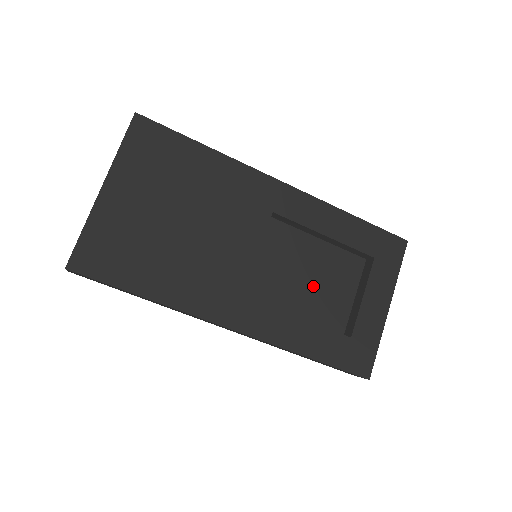
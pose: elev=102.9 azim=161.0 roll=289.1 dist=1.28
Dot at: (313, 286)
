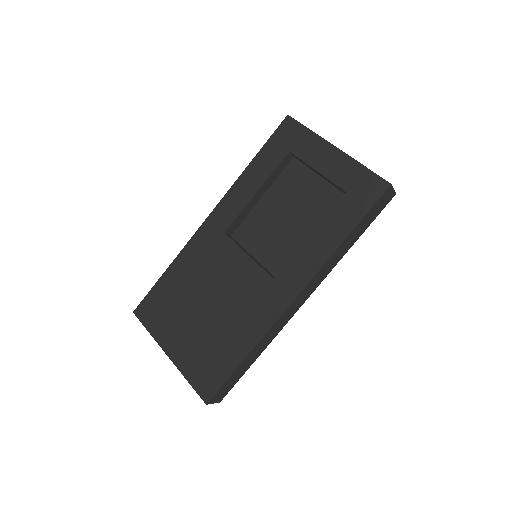
Dot at: (296, 213)
